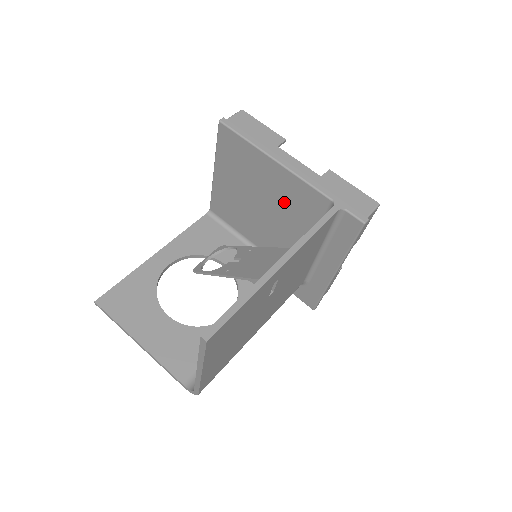
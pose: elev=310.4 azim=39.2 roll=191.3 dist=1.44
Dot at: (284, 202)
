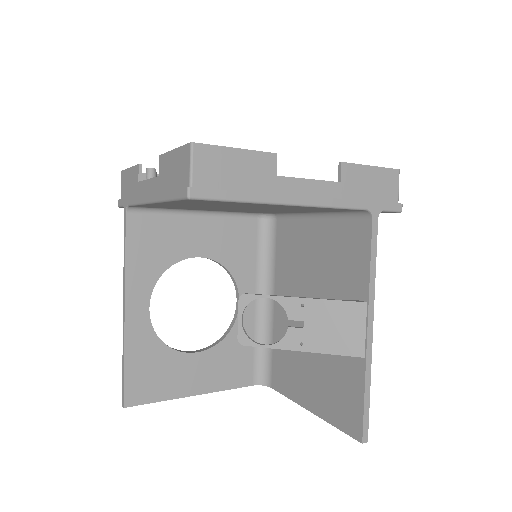
Dot at: occluded
